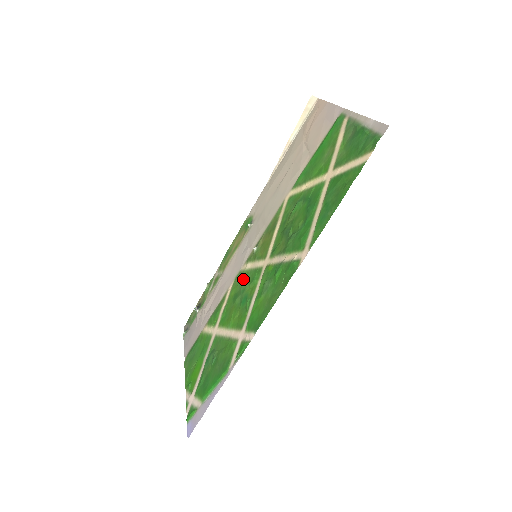
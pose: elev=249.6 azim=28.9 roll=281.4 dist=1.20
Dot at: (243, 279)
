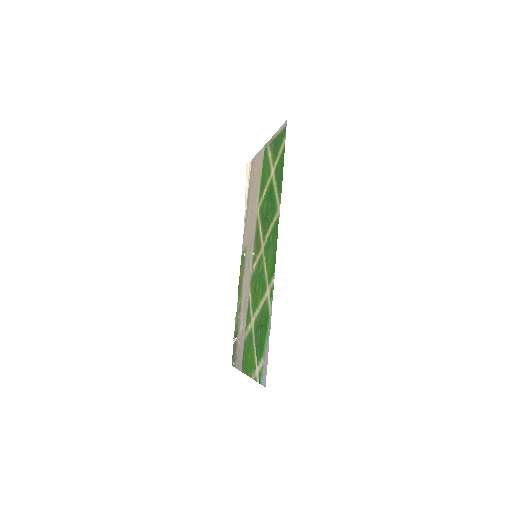
Dot at: (255, 275)
